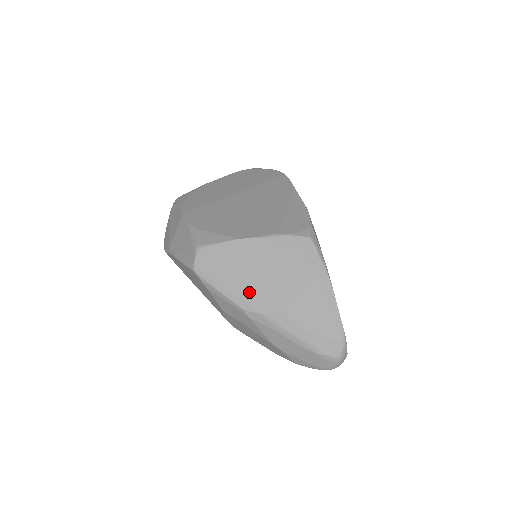
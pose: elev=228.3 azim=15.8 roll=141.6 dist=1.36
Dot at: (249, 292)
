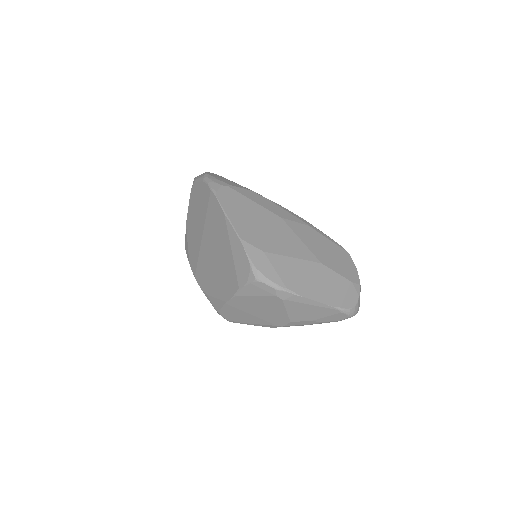
Dot at: (264, 321)
